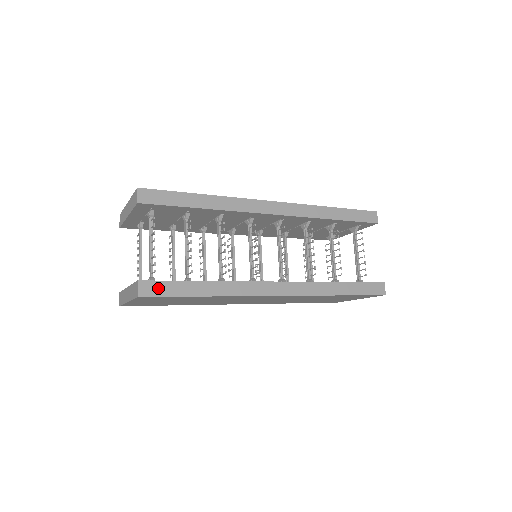
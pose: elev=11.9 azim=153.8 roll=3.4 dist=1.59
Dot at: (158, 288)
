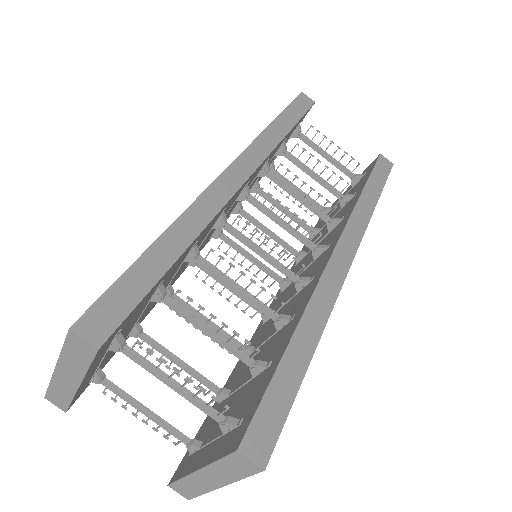
Dot at: (266, 423)
